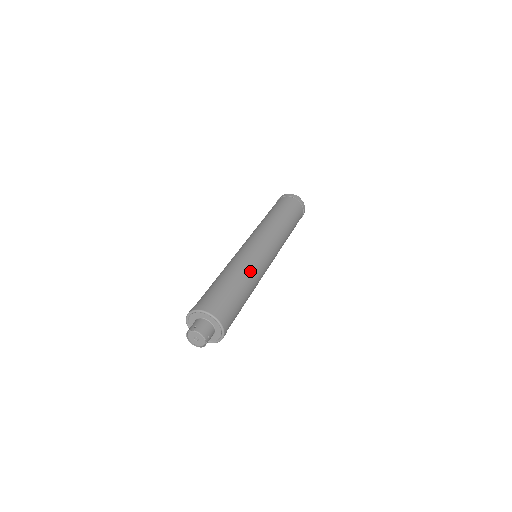
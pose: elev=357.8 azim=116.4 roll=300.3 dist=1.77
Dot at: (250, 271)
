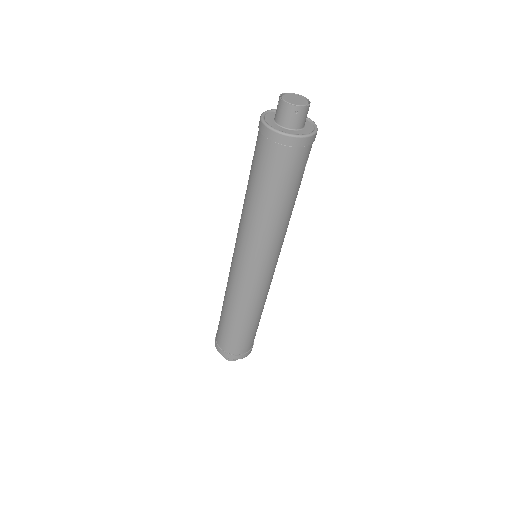
Dot at: (236, 305)
